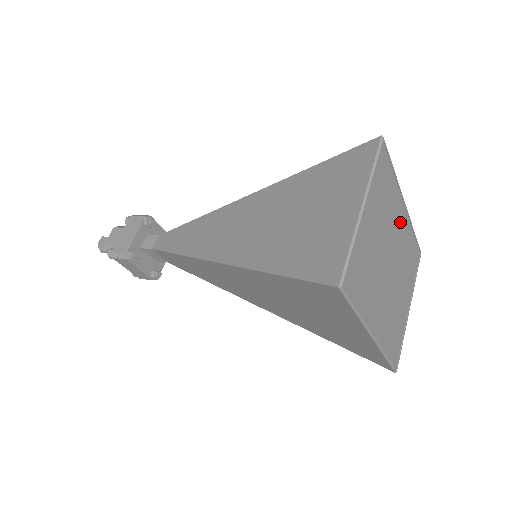
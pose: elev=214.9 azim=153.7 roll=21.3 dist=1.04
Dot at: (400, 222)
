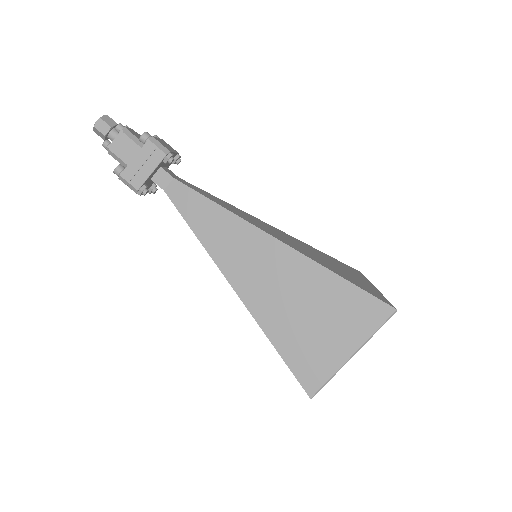
Dot at: occluded
